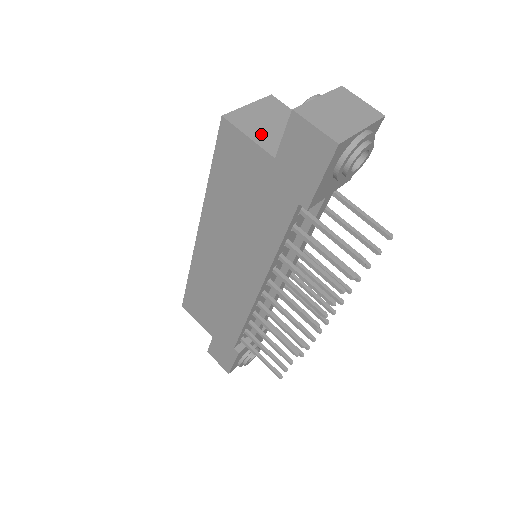
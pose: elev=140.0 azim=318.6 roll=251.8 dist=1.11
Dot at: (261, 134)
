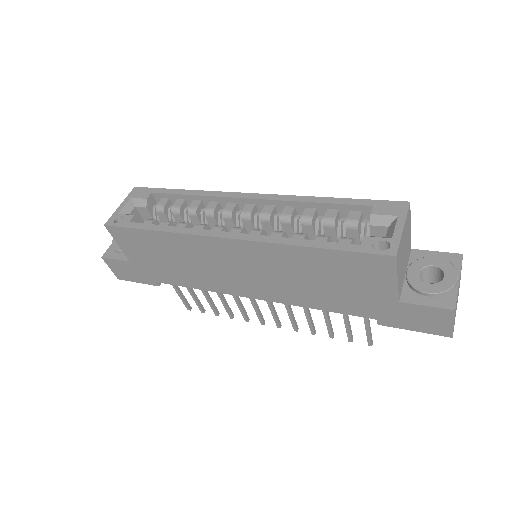
Dot at: (401, 272)
